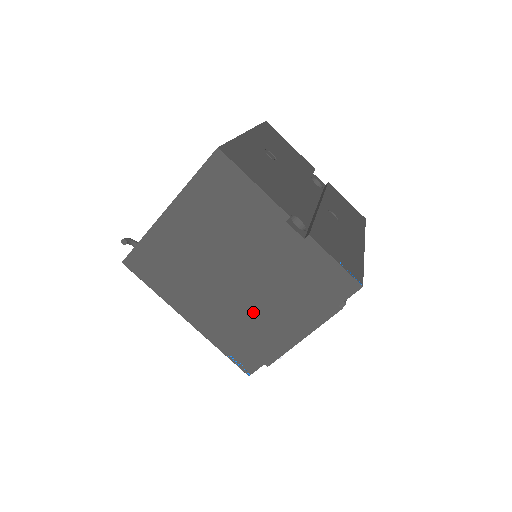
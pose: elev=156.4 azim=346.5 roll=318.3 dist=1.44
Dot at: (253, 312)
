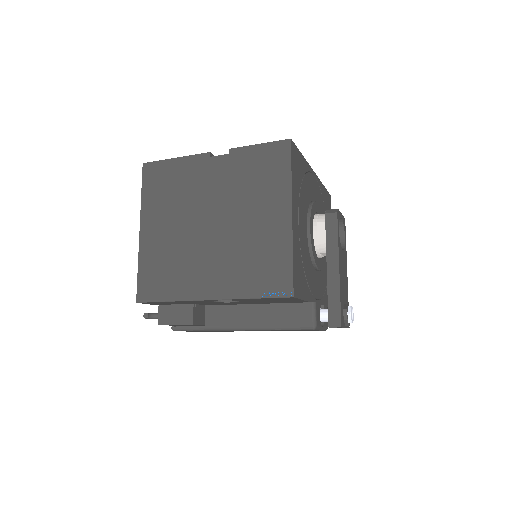
Dot at: (246, 237)
